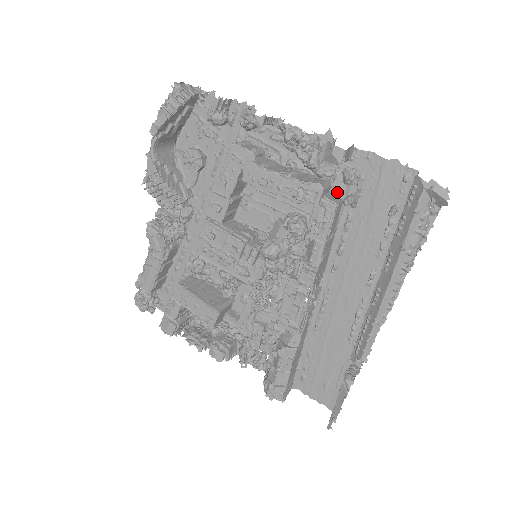
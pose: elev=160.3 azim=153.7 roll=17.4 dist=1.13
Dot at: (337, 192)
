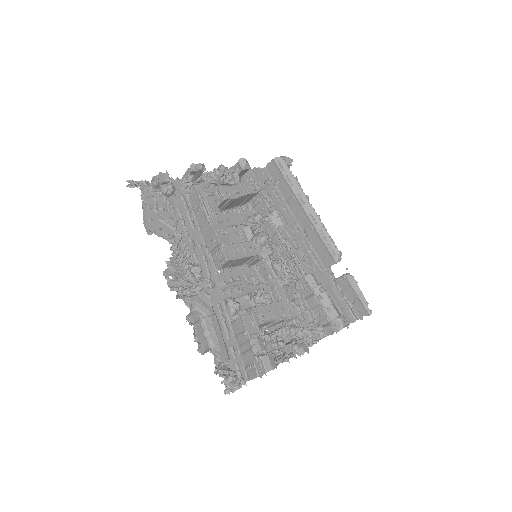
Dot at: occluded
